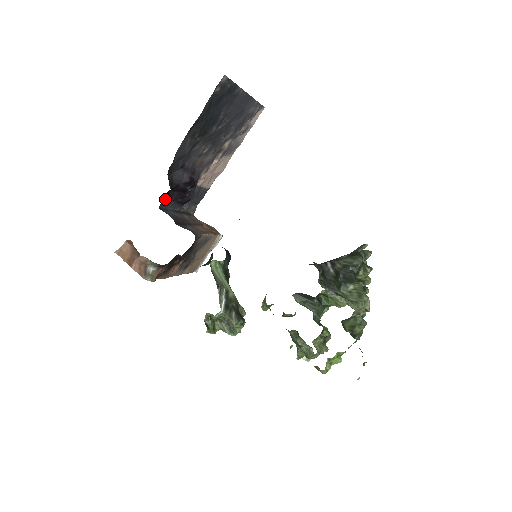
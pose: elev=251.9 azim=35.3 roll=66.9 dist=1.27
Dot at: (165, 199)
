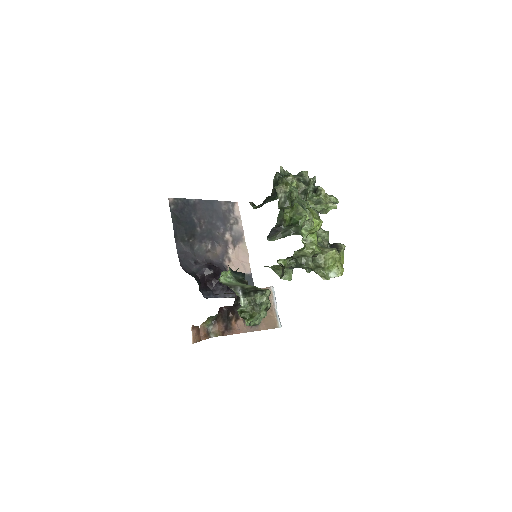
Dot at: (206, 291)
